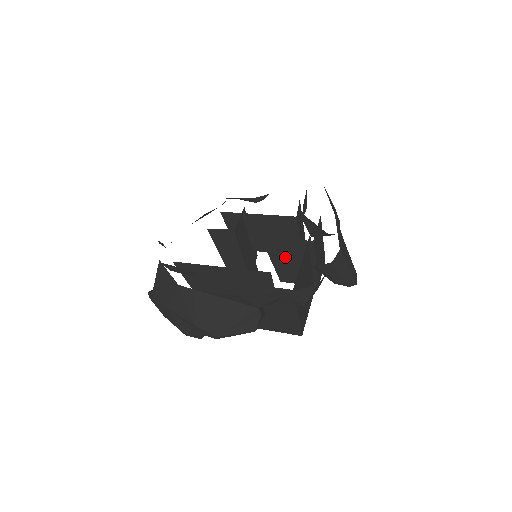
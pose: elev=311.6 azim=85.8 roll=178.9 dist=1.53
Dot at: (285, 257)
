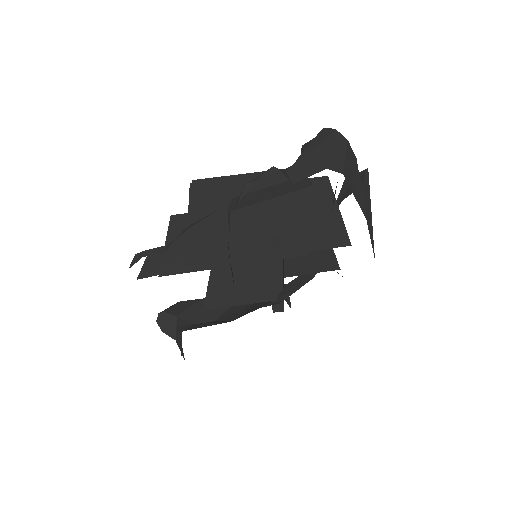
Dot at: occluded
